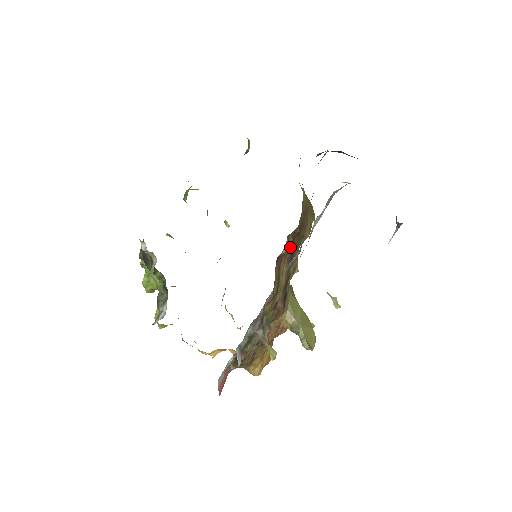
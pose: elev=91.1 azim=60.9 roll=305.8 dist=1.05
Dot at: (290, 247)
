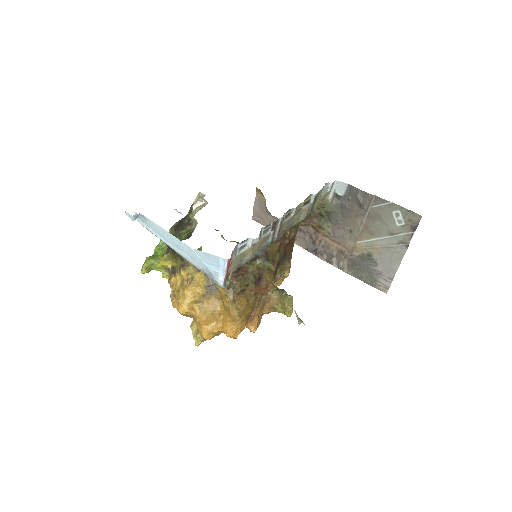
Dot at: (285, 248)
